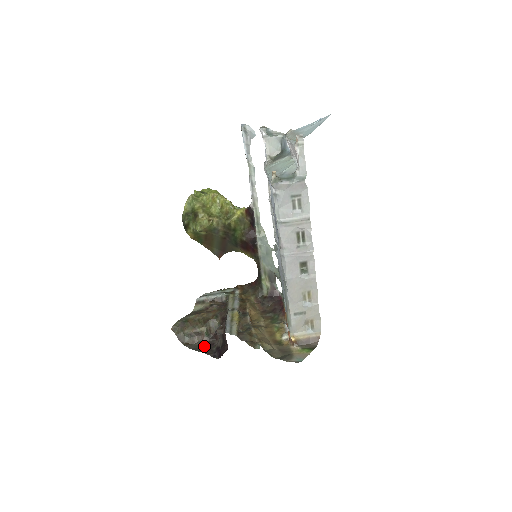
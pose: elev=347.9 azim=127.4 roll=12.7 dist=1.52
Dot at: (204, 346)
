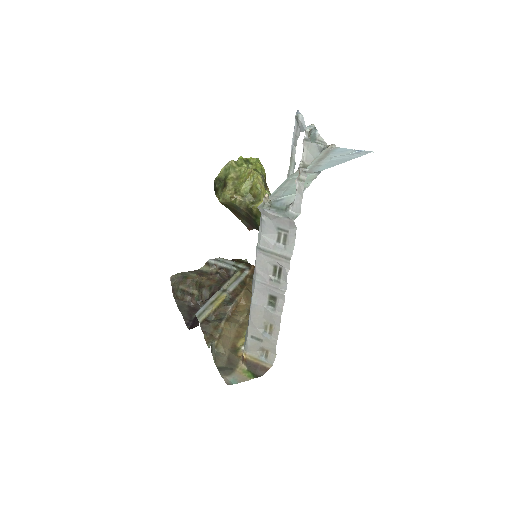
Dot at: (189, 308)
